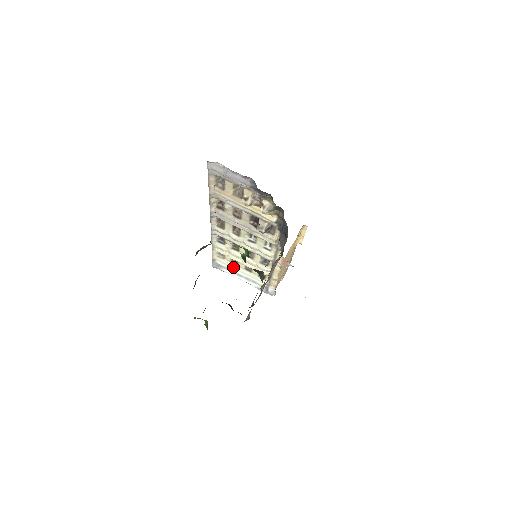
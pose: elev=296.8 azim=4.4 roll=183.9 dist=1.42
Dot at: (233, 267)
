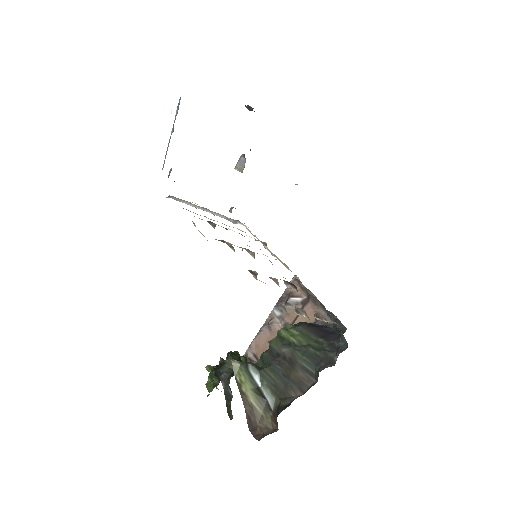
Dot at: (199, 206)
